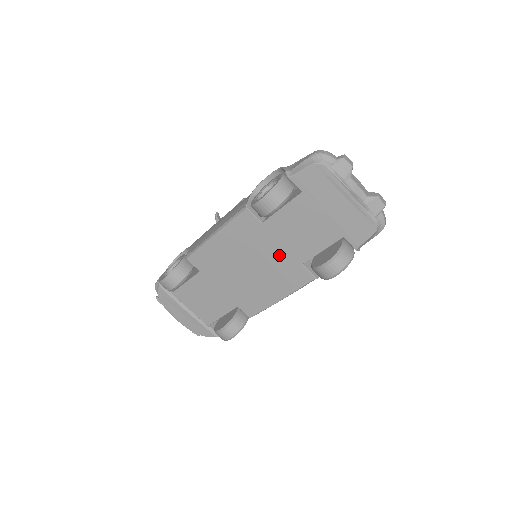
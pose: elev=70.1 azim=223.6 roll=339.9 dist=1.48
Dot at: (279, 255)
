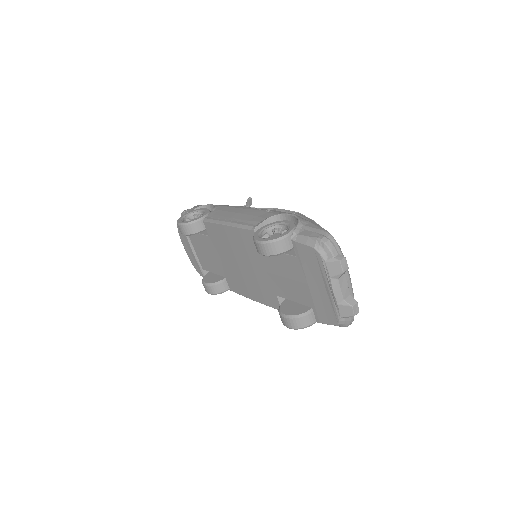
Dot at: (264, 276)
